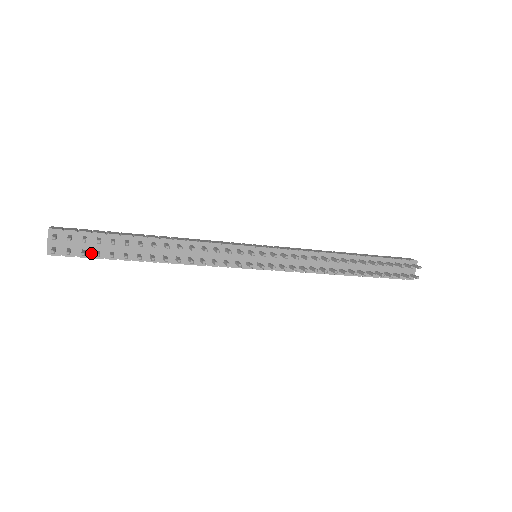
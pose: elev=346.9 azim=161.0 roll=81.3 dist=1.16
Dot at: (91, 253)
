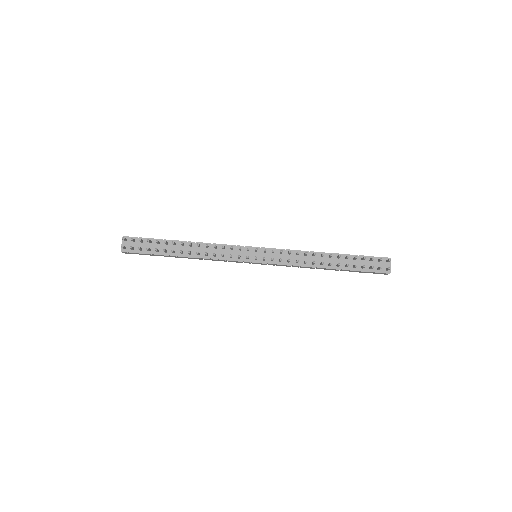
Dot at: (146, 251)
